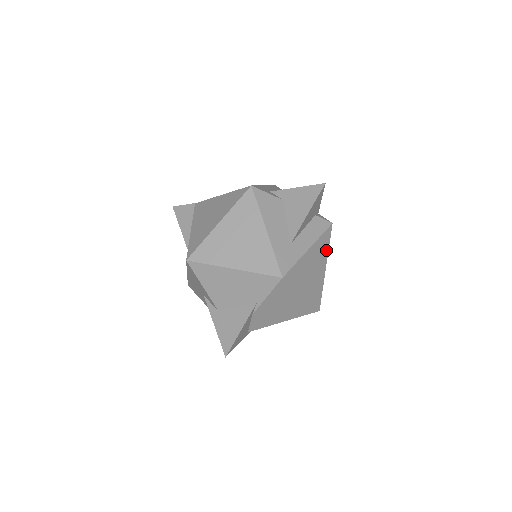
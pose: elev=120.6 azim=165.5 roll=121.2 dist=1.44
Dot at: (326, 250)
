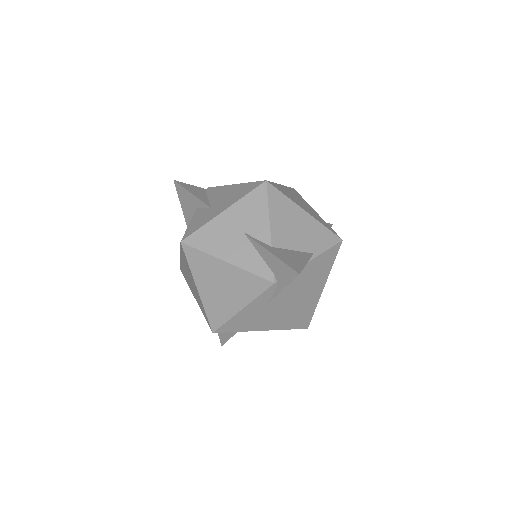
Dot at: occluded
